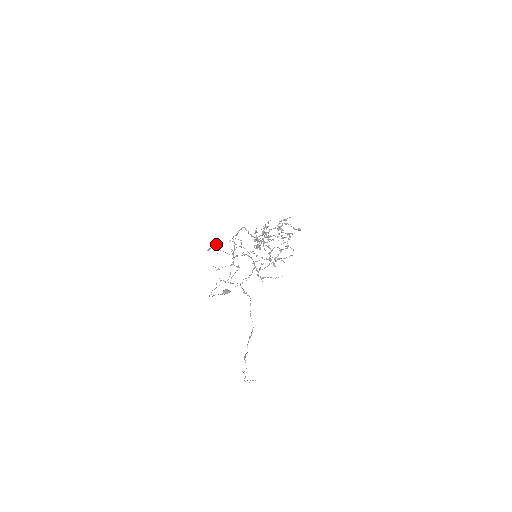
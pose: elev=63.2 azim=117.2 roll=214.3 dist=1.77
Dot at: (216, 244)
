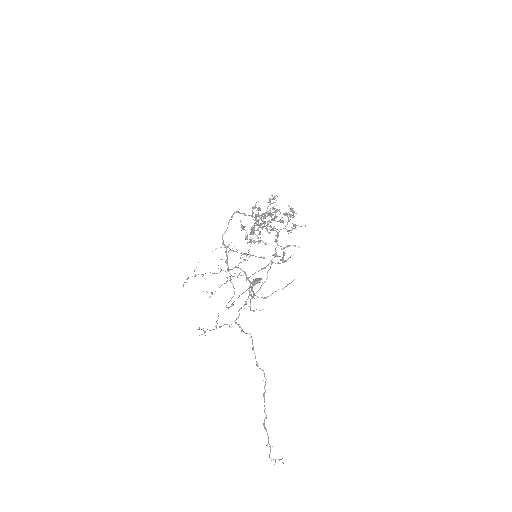
Dot at: occluded
